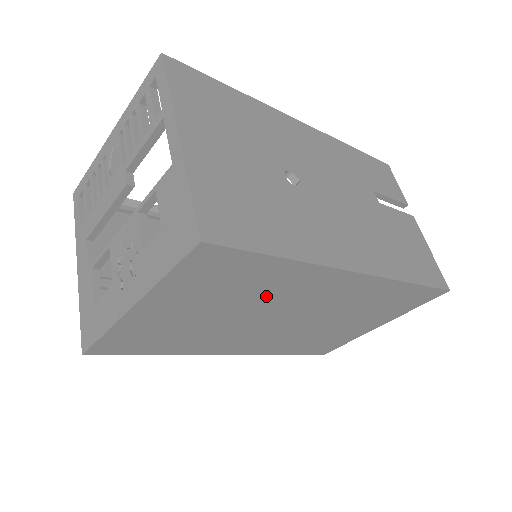
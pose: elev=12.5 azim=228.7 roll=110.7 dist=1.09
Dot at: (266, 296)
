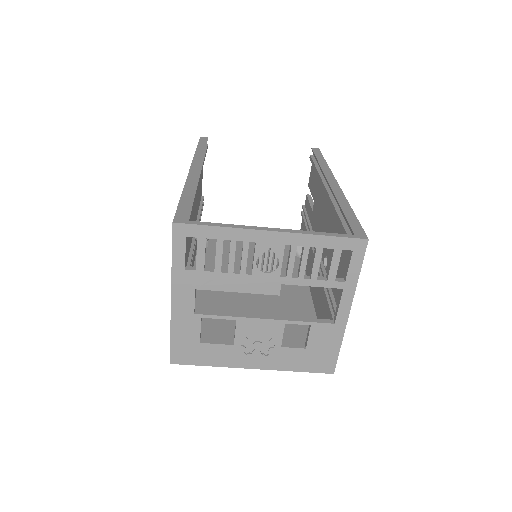
Dot at: occluded
